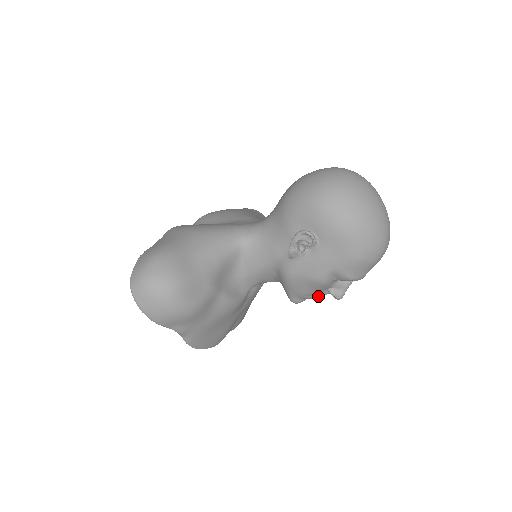
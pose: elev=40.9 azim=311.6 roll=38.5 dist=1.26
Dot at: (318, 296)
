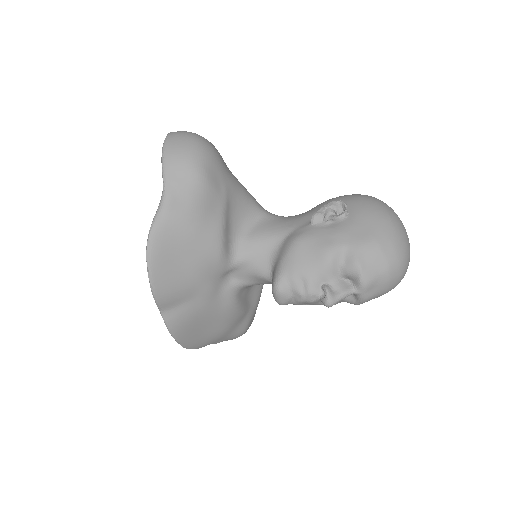
Dot at: (309, 287)
